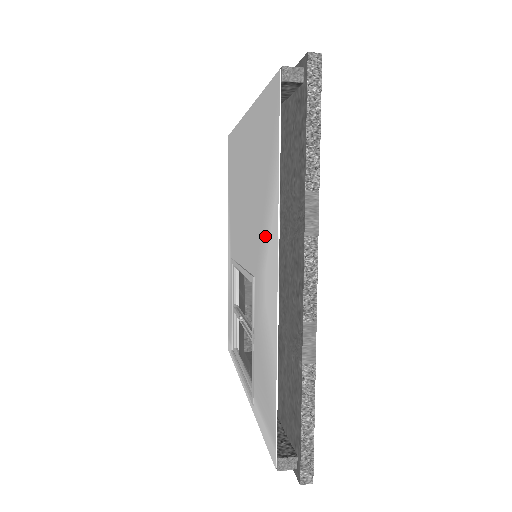
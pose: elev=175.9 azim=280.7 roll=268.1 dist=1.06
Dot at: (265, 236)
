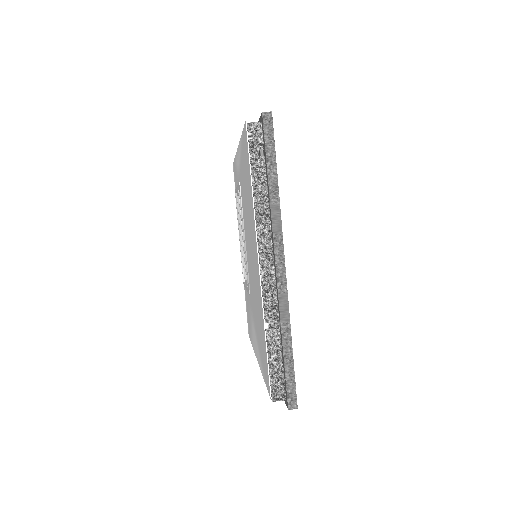
Dot at: (256, 334)
